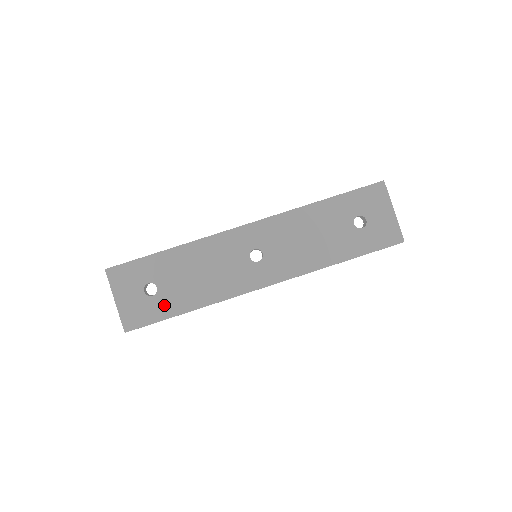
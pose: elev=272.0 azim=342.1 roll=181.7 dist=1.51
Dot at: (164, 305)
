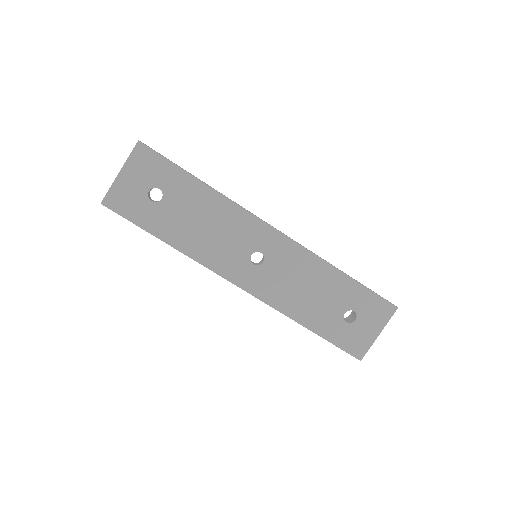
Dot at: (152, 217)
